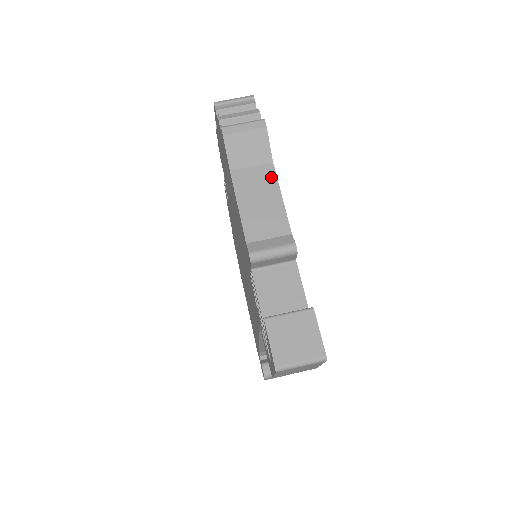
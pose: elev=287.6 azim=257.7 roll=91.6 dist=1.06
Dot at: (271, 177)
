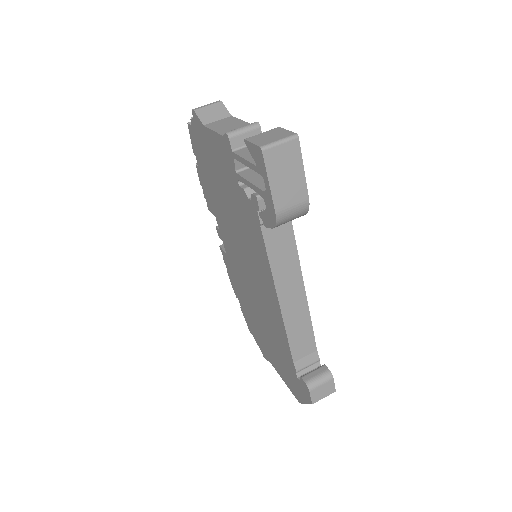
Dot at: (232, 119)
